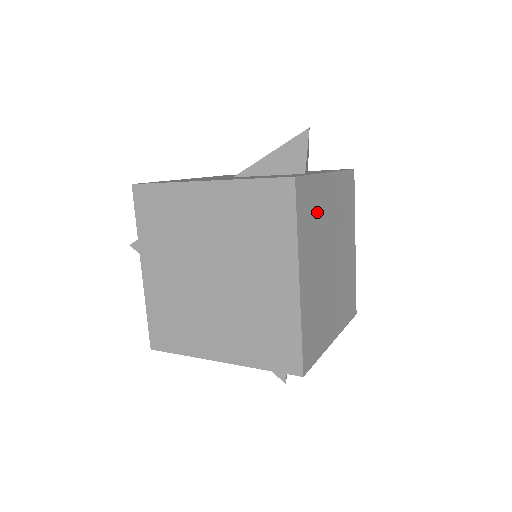
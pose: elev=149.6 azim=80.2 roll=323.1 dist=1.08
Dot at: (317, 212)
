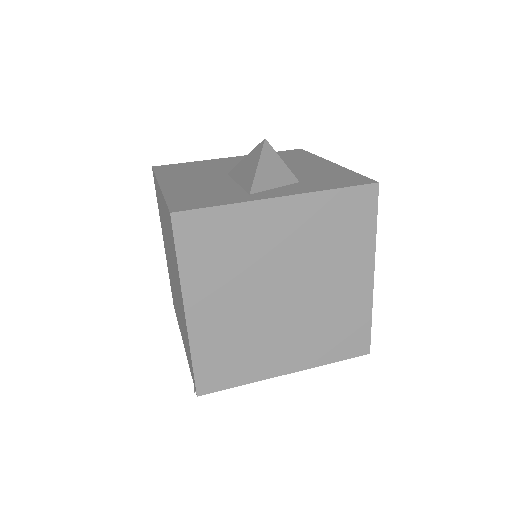
Dot at: (237, 244)
